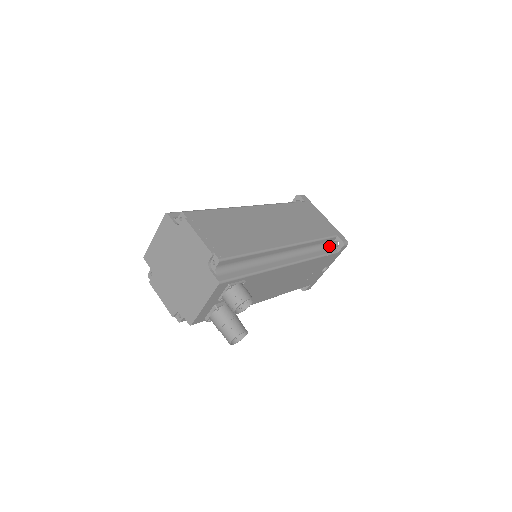
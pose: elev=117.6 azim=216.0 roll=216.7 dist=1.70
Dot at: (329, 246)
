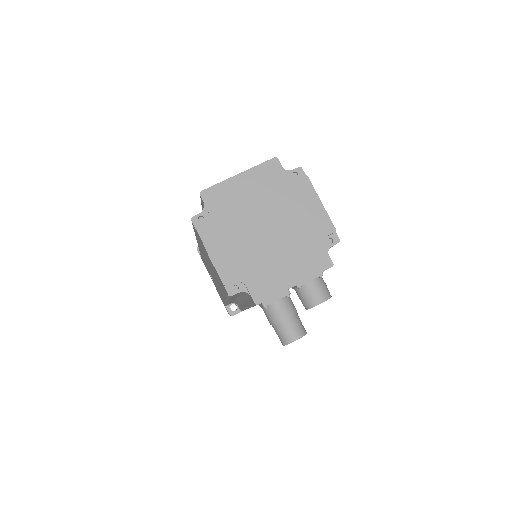
Dot at: occluded
